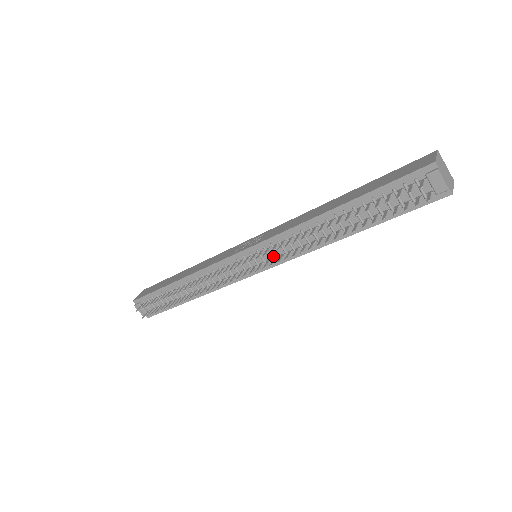
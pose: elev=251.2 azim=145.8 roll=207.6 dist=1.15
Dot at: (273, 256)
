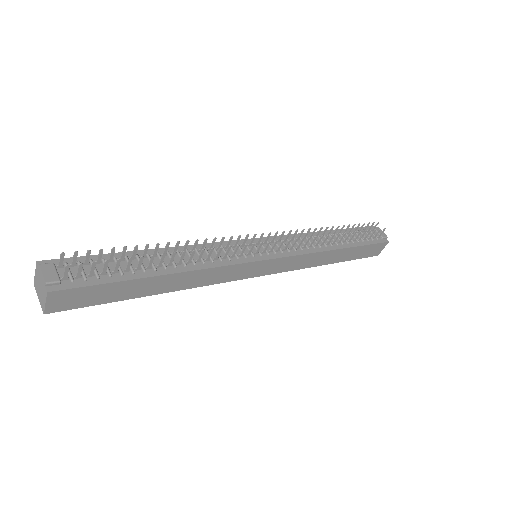
Dot at: (281, 249)
